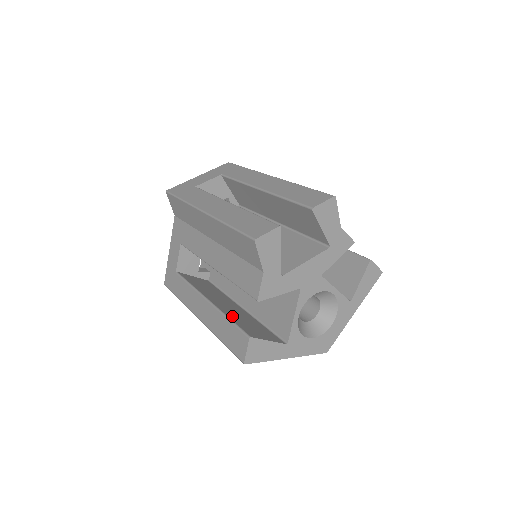
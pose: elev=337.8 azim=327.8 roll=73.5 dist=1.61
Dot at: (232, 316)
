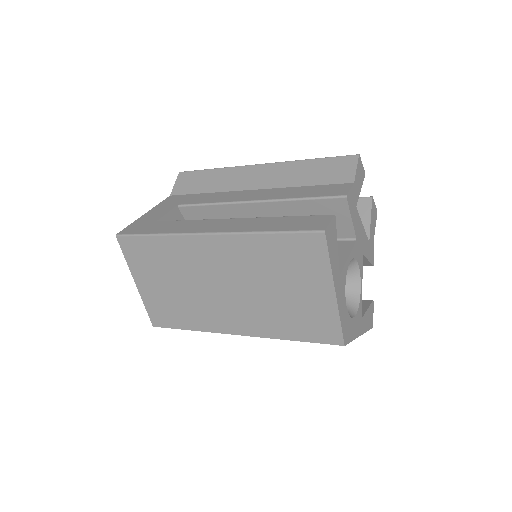
Dot at: occluded
